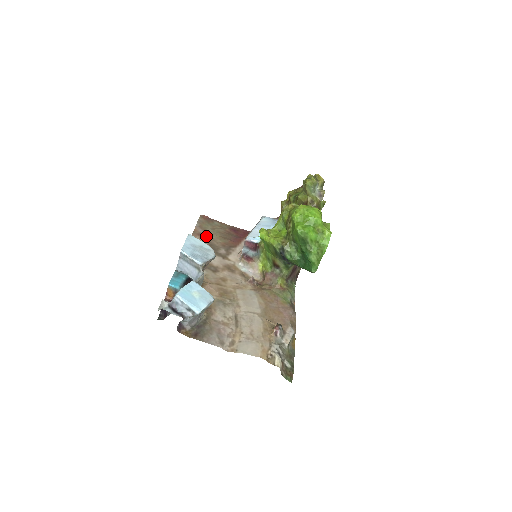
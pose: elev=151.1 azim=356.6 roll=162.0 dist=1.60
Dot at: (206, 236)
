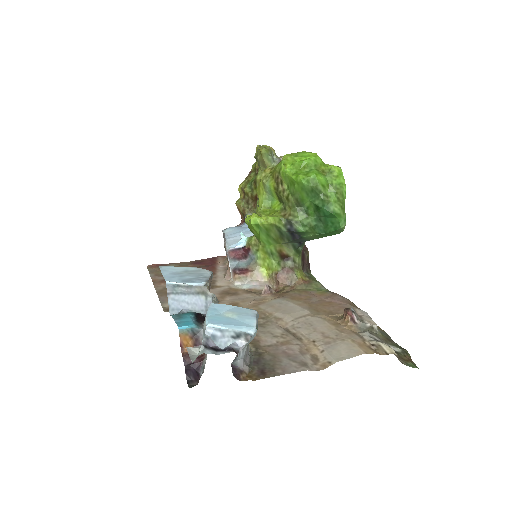
Dot at: occluded
